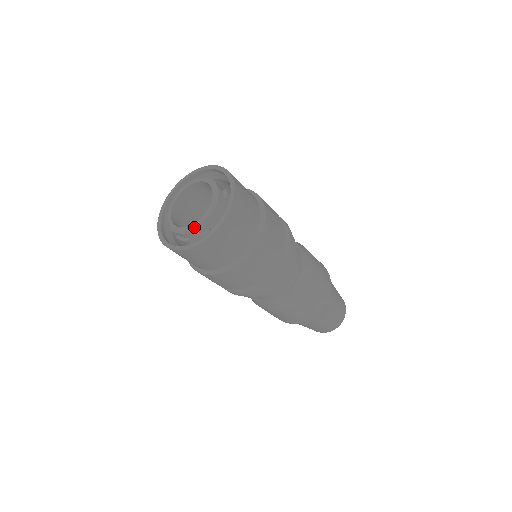
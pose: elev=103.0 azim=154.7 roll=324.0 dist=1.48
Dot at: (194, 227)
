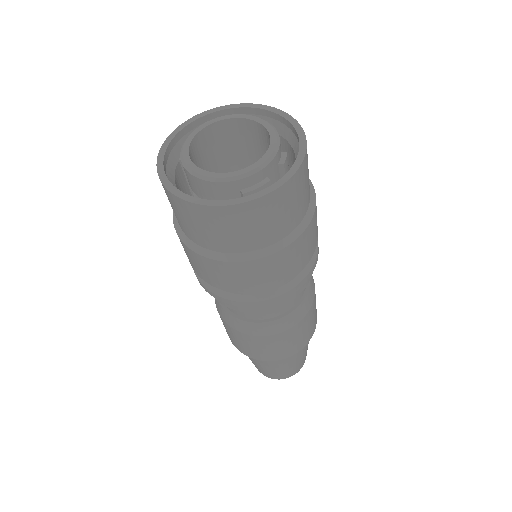
Dot at: (274, 150)
